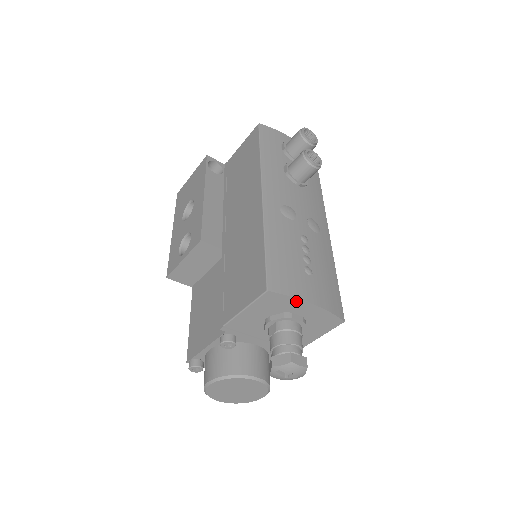
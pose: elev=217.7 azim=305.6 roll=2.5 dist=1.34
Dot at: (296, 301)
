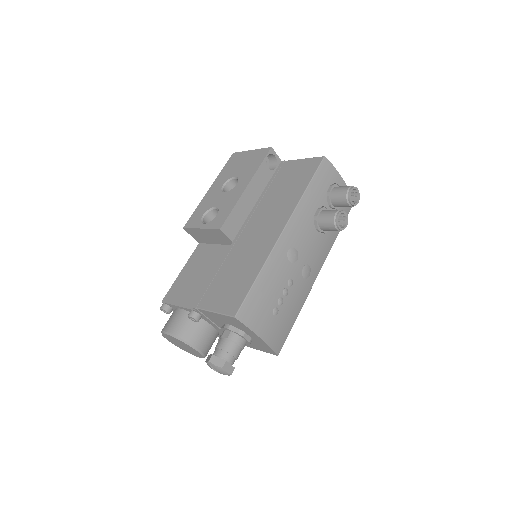
Dot at: (251, 331)
